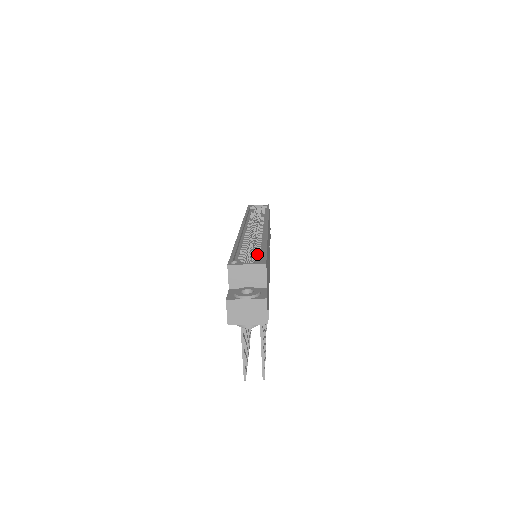
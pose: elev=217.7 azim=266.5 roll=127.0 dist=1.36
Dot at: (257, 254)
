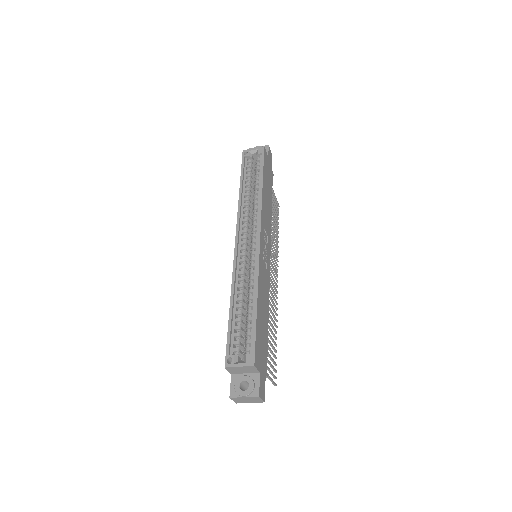
Dot at: (249, 327)
